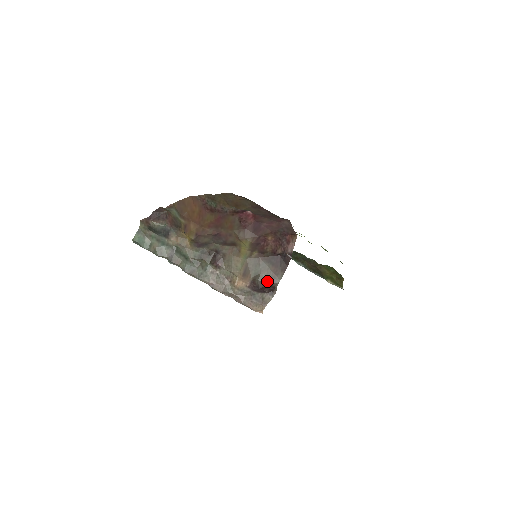
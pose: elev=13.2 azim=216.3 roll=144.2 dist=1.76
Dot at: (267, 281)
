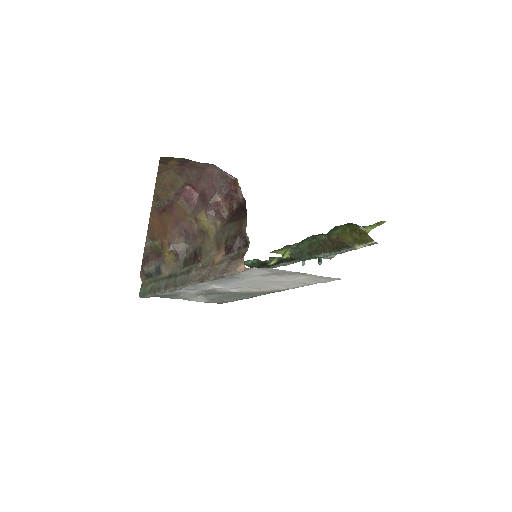
Dot at: (236, 236)
